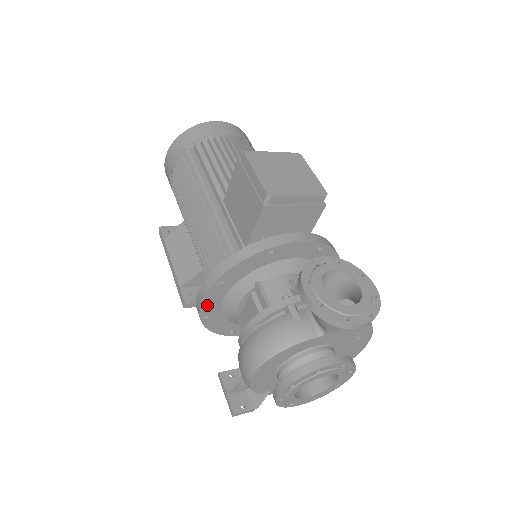
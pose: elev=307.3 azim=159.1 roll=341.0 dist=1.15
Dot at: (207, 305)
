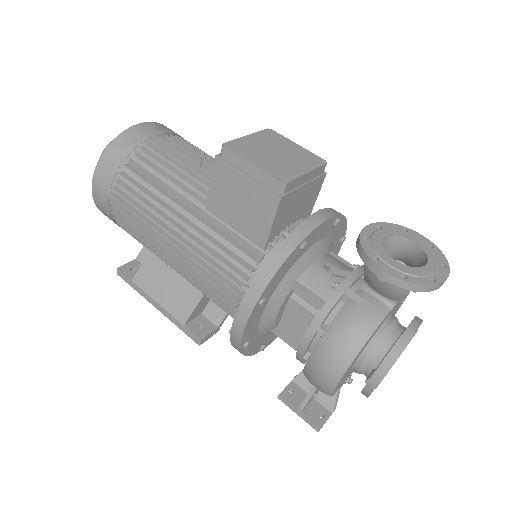
Dot at: (247, 331)
